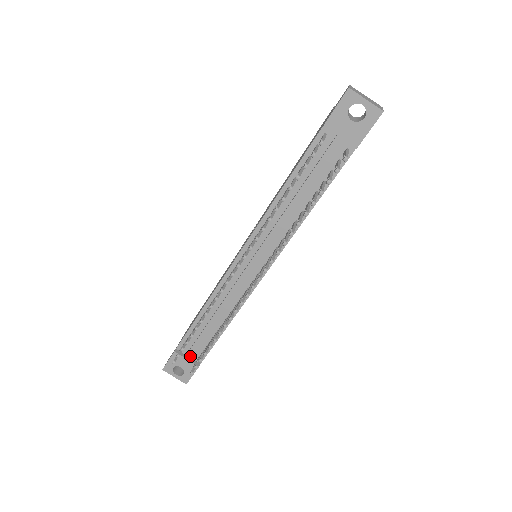
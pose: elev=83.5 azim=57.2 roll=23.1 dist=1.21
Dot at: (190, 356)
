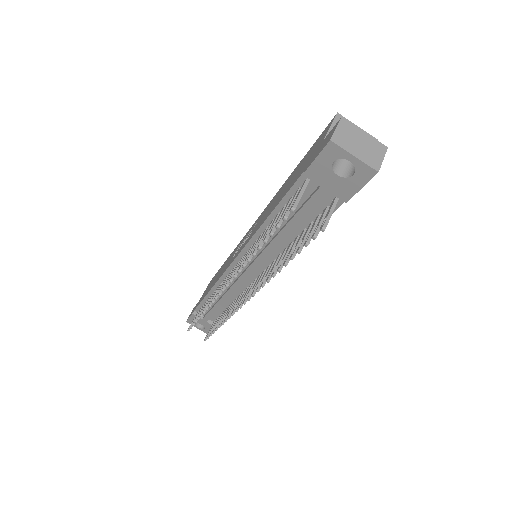
Dot at: (207, 320)
